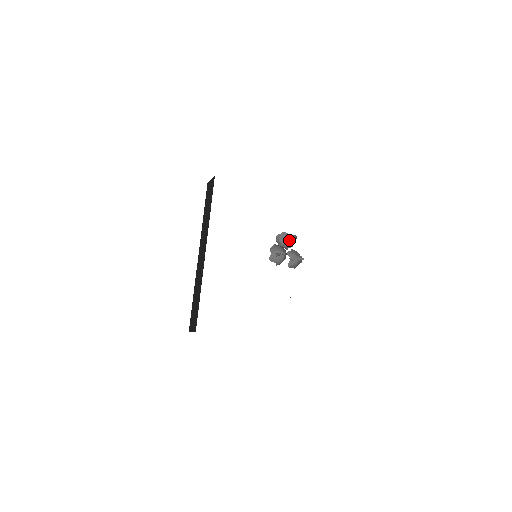
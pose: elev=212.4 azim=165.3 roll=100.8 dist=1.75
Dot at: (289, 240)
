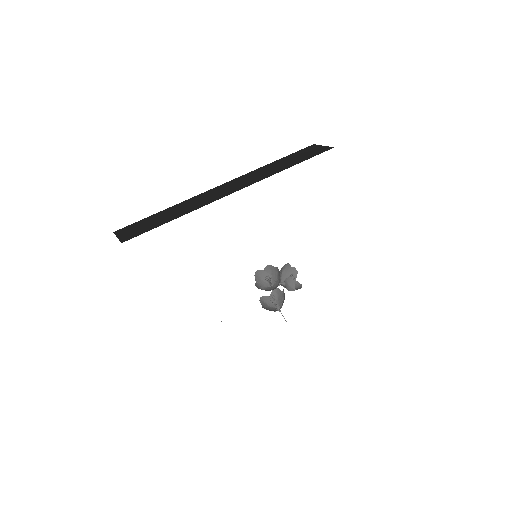
Dot at: occluded
